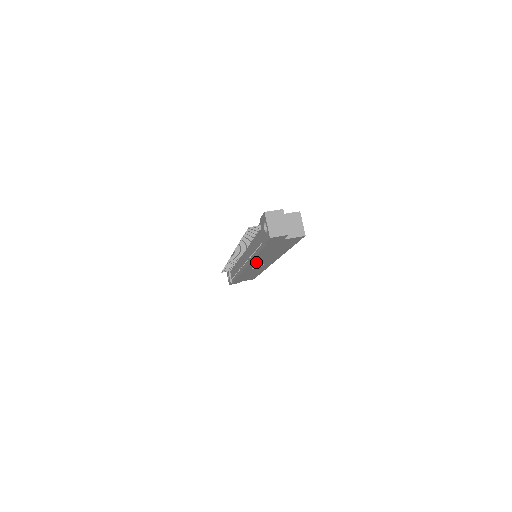
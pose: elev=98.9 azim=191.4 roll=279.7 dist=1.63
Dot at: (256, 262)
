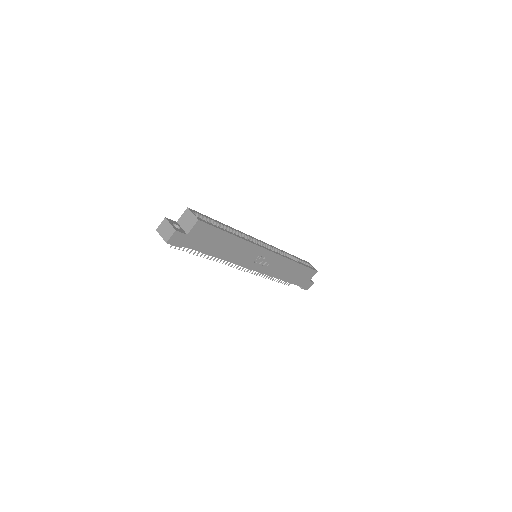
Dot at: (244, 261)
